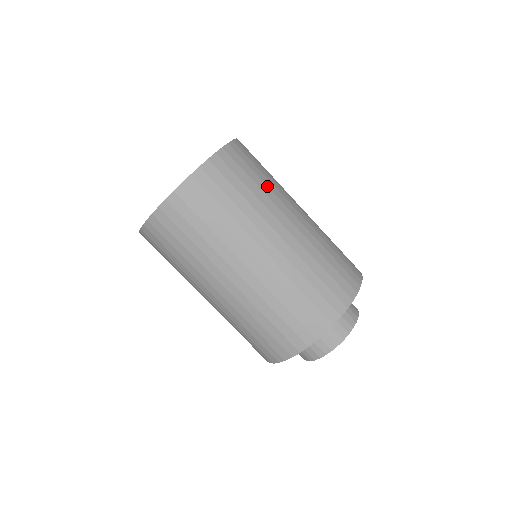
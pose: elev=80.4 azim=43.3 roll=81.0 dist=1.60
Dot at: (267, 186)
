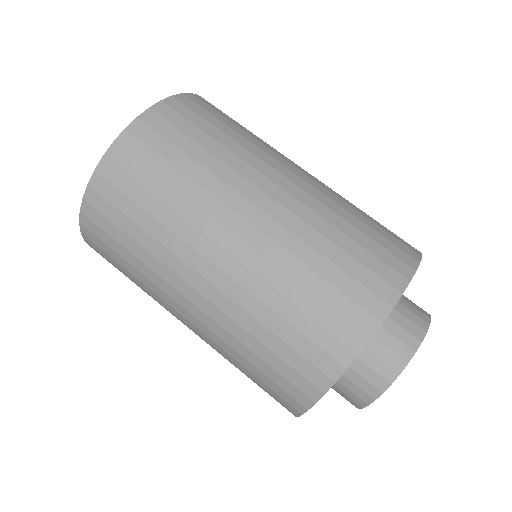
Dot at: (257, 137)
